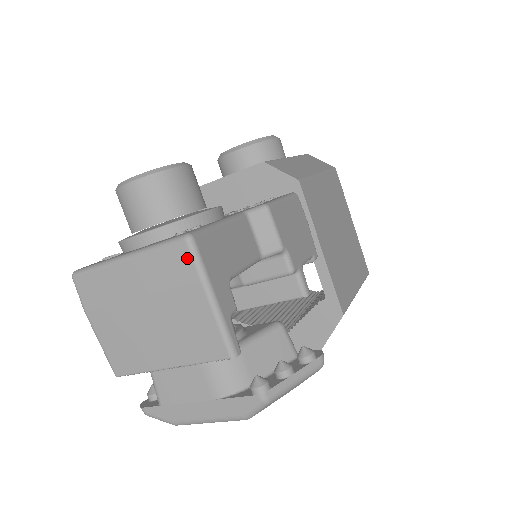
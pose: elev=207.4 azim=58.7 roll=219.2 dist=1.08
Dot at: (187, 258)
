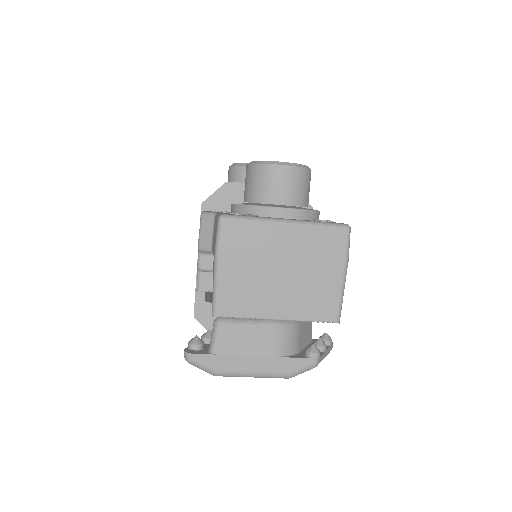
Dot at: (343, 241)
